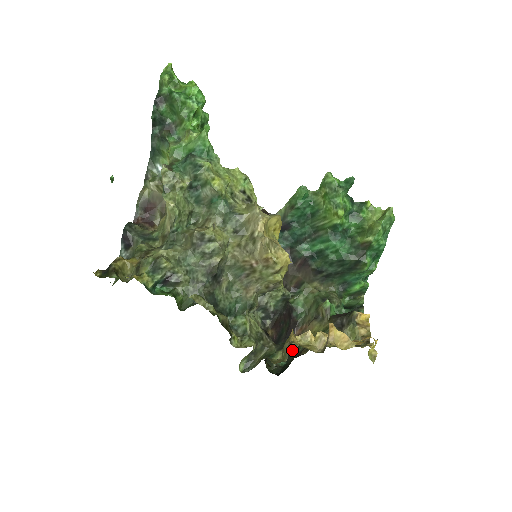
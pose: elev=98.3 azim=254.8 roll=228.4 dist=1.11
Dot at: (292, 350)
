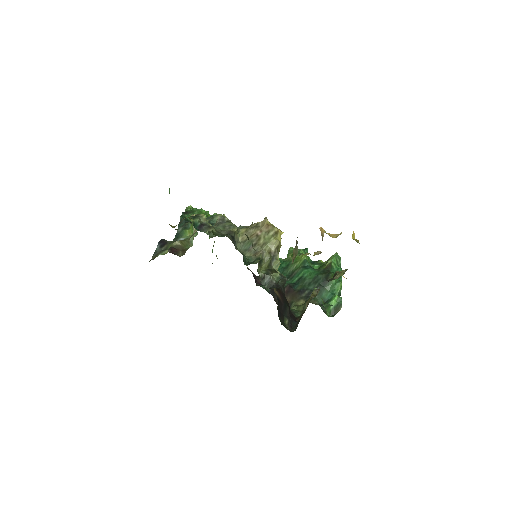
Dot at: (298, 322)
